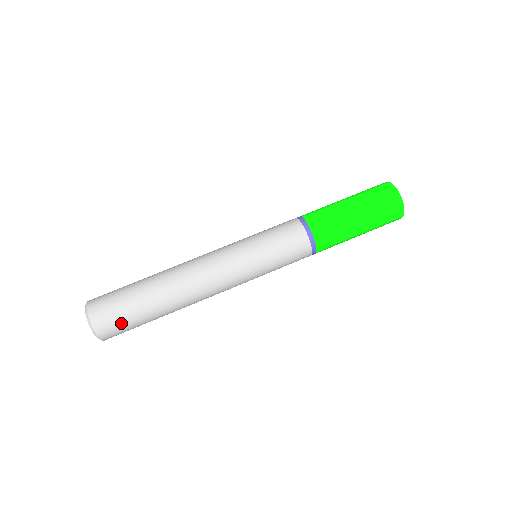
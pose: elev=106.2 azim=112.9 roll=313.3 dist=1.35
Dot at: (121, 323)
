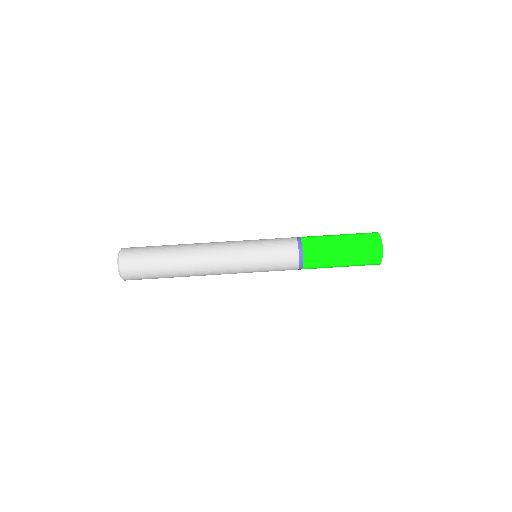
Dot at: (139, 262)
